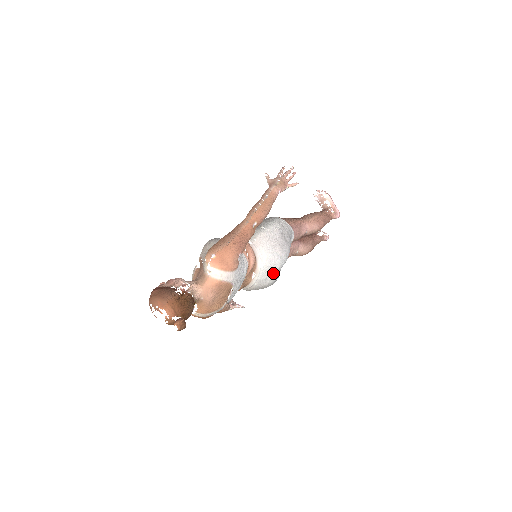
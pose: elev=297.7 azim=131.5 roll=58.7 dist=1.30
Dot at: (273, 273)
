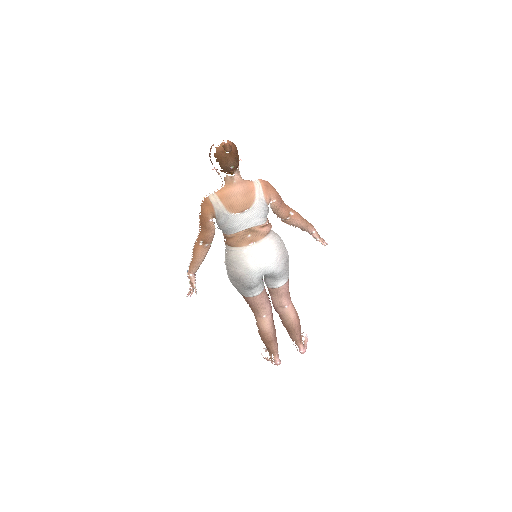
Dot at: (261, 261)
